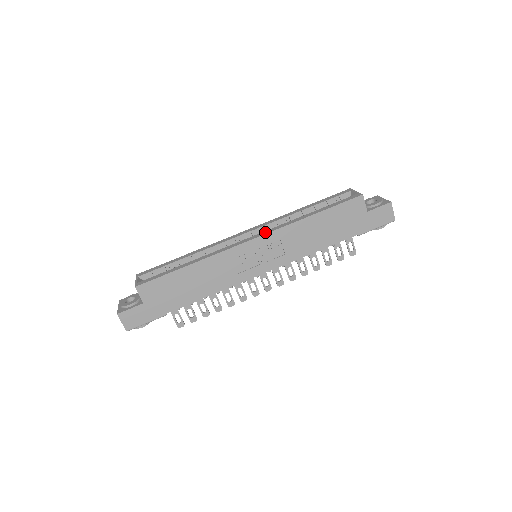
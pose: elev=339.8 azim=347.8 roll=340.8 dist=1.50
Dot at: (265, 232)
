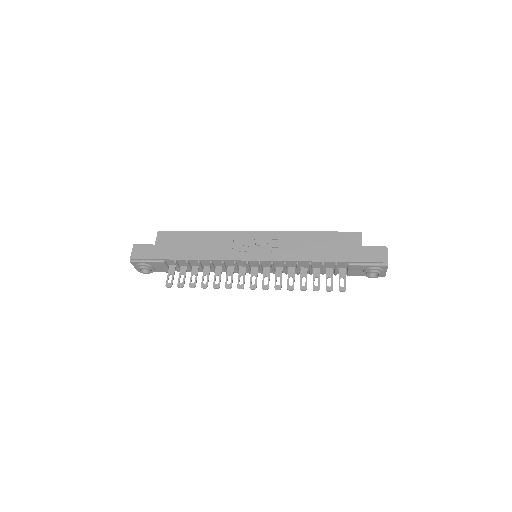
Dot at: (270, 233)
